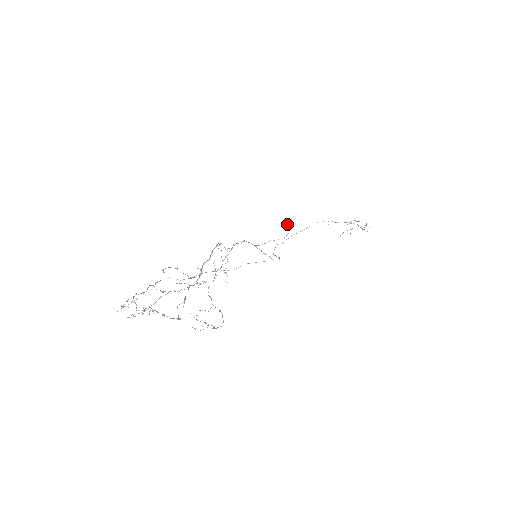
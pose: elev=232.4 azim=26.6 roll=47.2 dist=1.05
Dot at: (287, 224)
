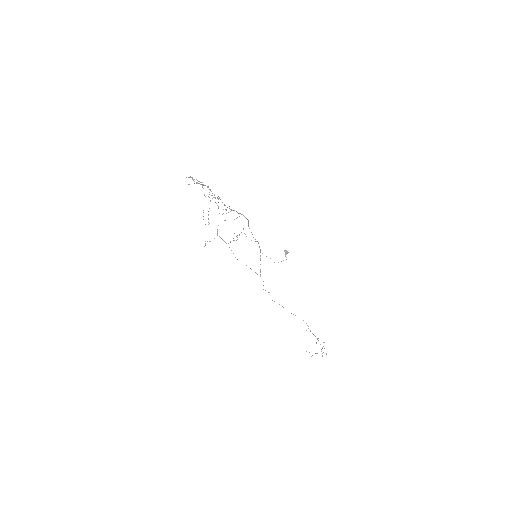
Dot at: (285, 252)
